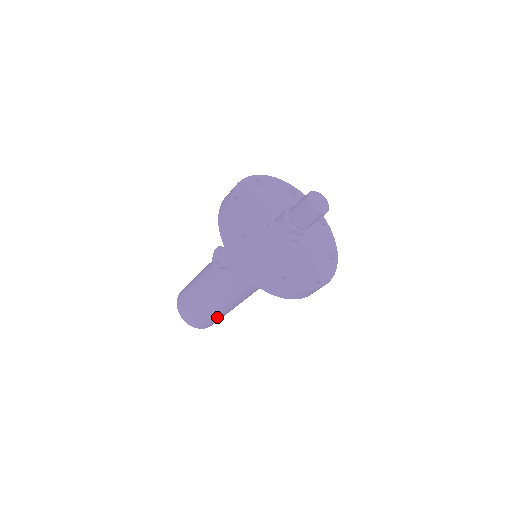
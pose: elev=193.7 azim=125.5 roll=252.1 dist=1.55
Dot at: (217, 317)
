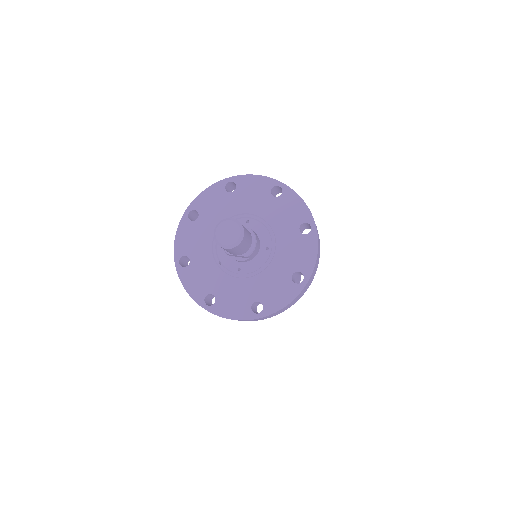
Dot at: occluded
